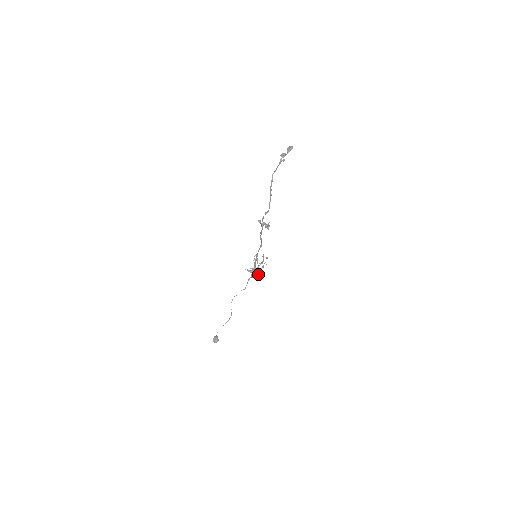
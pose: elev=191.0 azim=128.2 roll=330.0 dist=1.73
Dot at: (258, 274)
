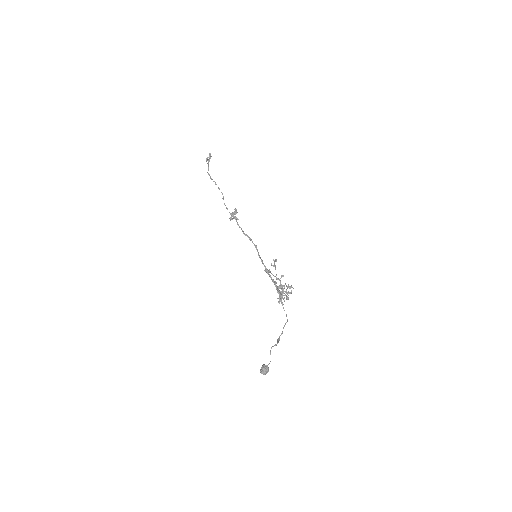
Dot at: occluded
